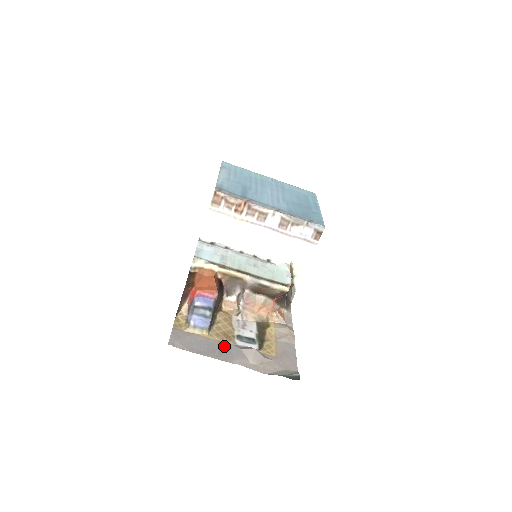
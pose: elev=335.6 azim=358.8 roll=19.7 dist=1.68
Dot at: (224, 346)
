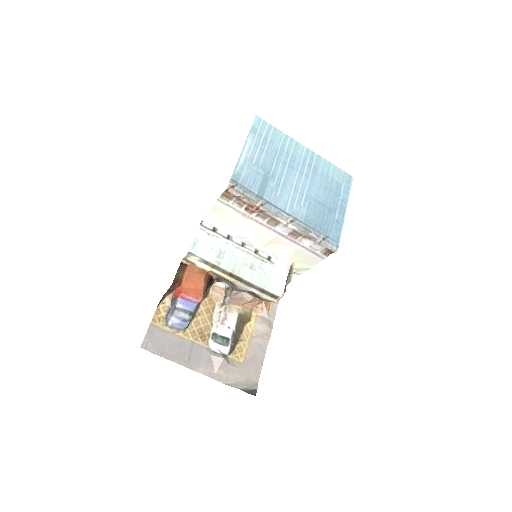
Dot at: (196, 349)
